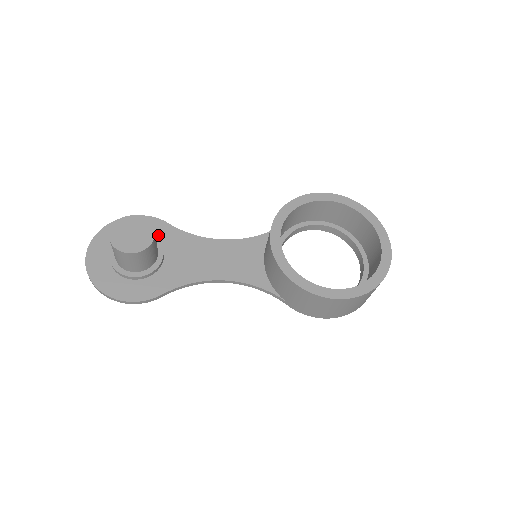
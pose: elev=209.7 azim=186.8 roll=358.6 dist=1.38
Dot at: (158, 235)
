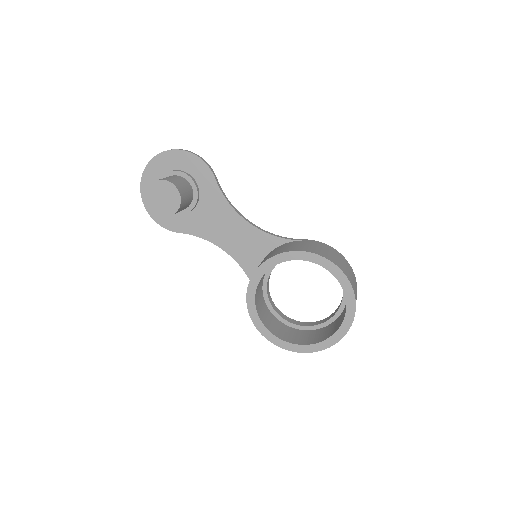
Dot at: (202, 184)
